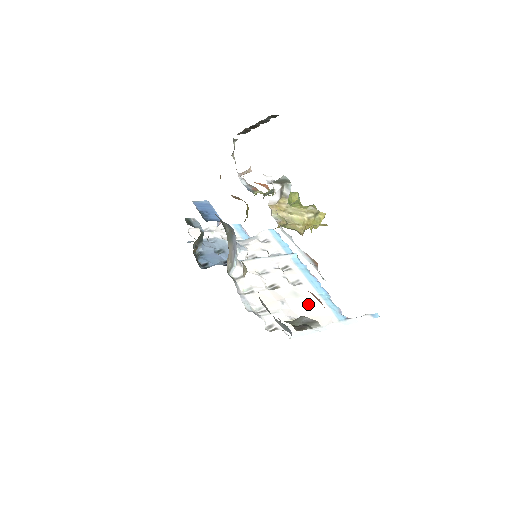
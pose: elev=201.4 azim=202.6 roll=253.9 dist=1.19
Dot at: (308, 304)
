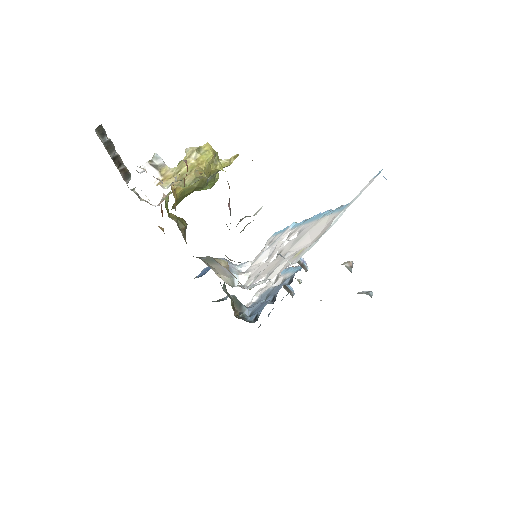
Dot at: (311, 233)
